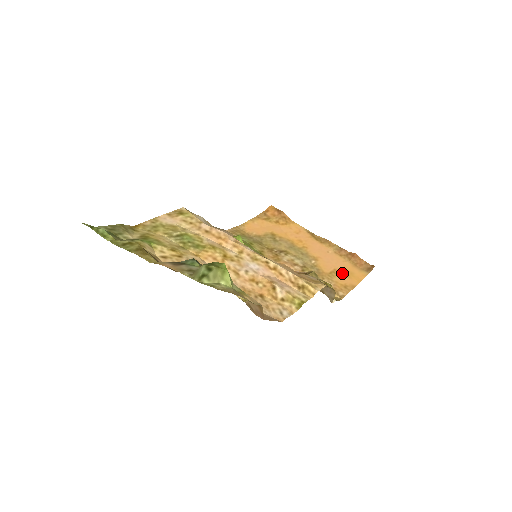
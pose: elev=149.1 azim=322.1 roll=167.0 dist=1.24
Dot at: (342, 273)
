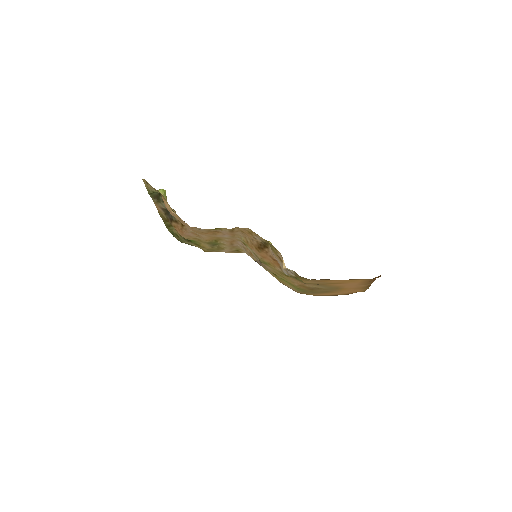
Dot at: (344, 282)
